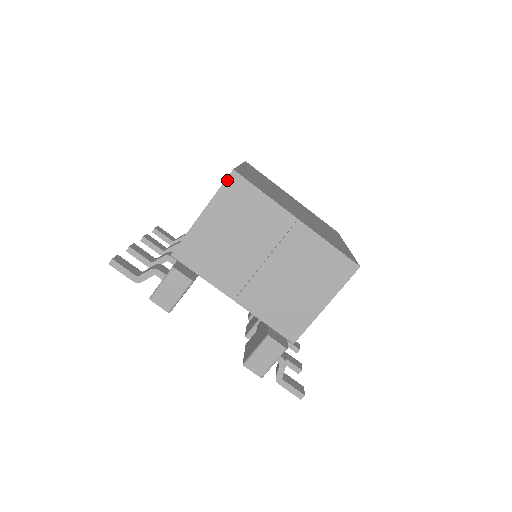
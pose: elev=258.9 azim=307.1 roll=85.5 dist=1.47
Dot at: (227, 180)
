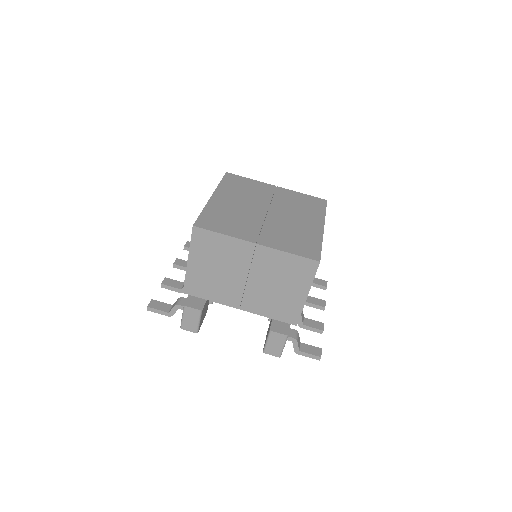
Dot at: (193, 234)
